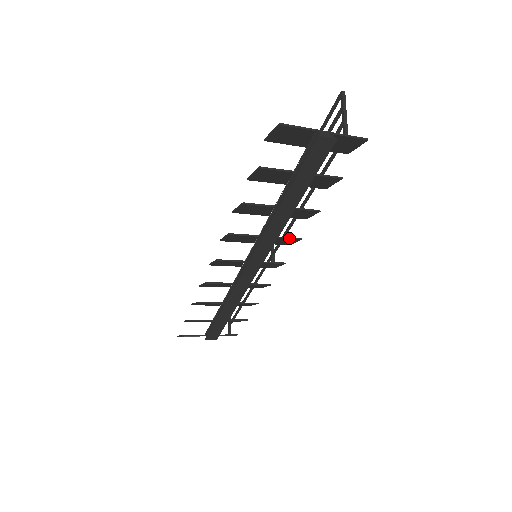
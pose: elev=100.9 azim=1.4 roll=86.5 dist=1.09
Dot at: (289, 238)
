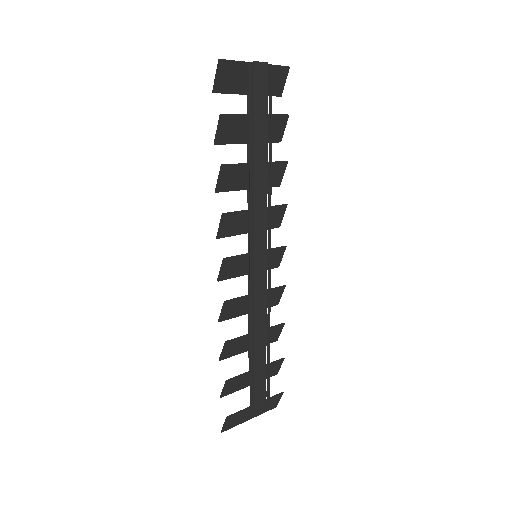
Dot at: (276, 206)
